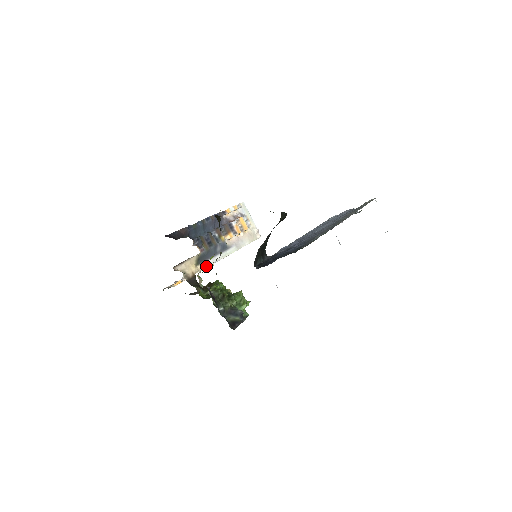
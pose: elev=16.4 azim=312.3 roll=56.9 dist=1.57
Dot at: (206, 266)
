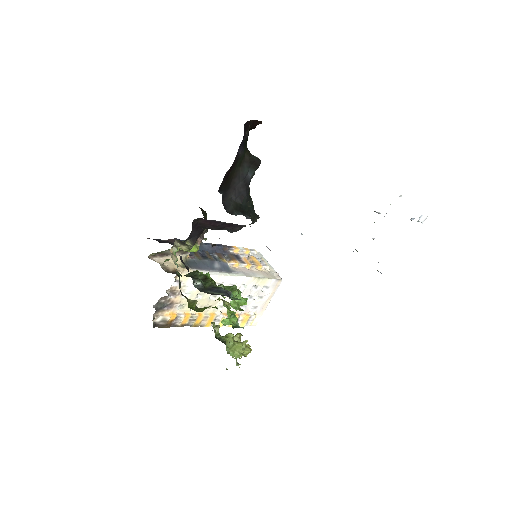
Dot at: occluded
